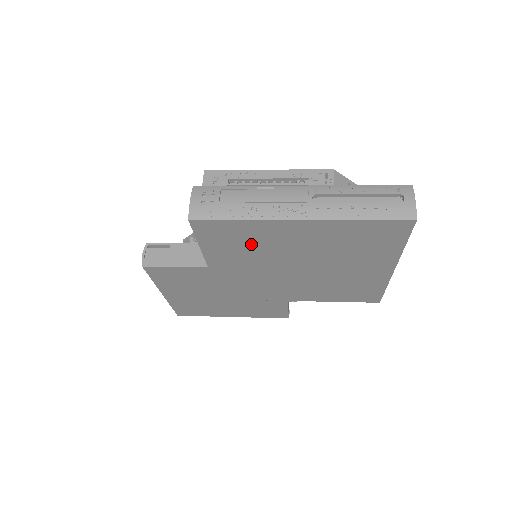
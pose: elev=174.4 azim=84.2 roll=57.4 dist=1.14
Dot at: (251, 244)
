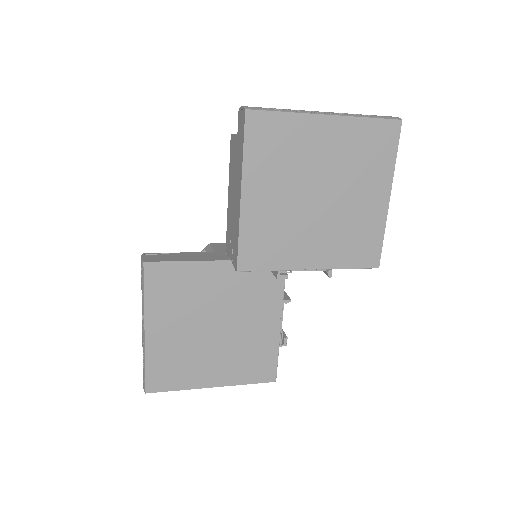
Dot at: (286, 152)
